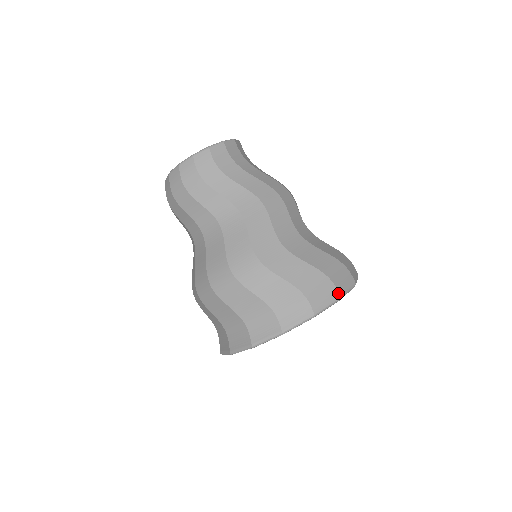
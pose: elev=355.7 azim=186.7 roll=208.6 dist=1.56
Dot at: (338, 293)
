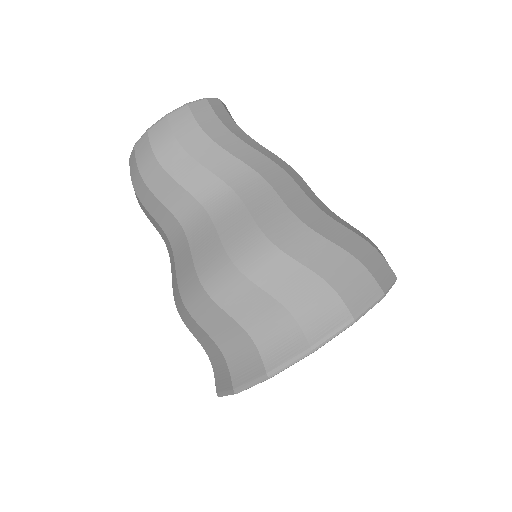
Dot at: (393, 272)
